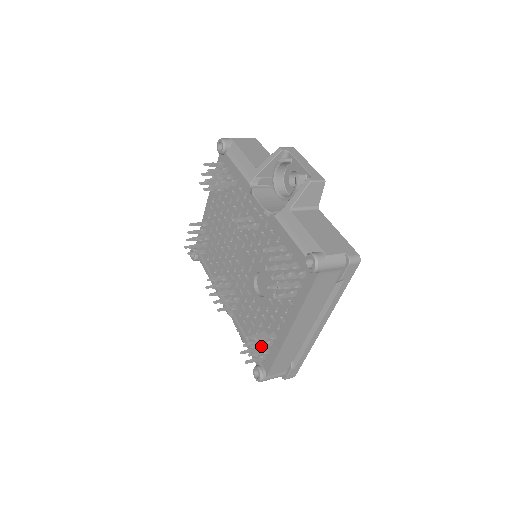
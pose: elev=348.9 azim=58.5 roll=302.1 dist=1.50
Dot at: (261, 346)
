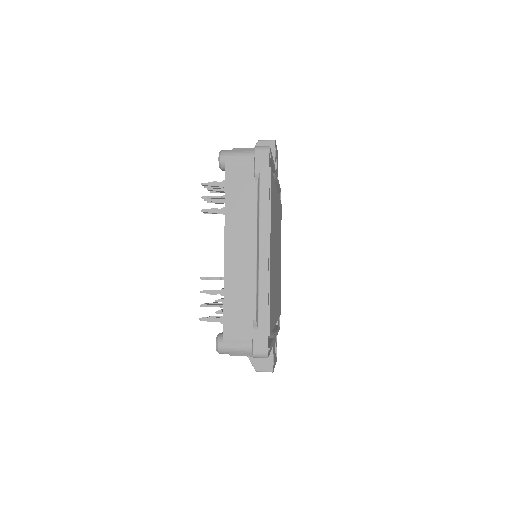
Dot at: (212, 292)
